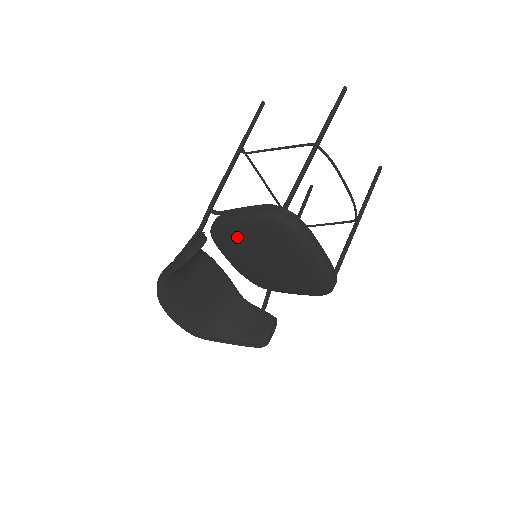
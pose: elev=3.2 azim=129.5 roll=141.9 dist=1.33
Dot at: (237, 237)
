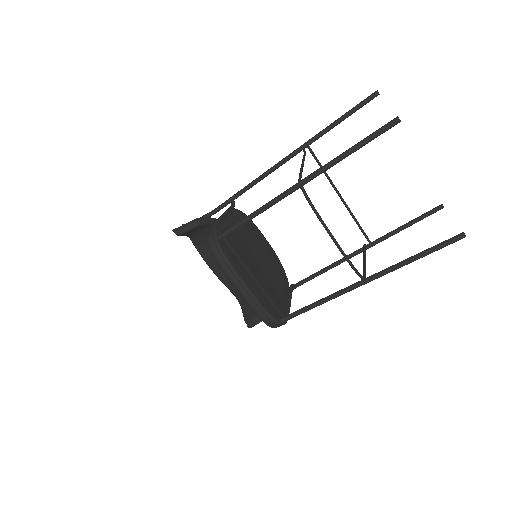
Dot at: occluded
